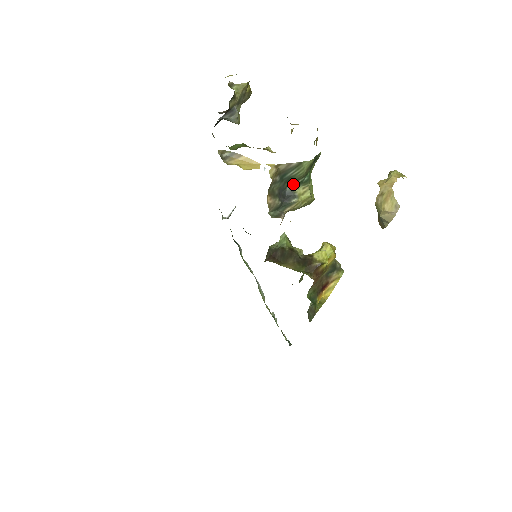
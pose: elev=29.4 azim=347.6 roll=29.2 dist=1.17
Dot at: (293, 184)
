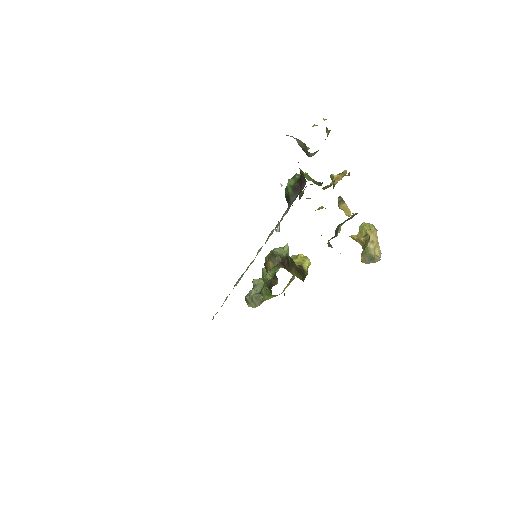
Dot at: occluded
